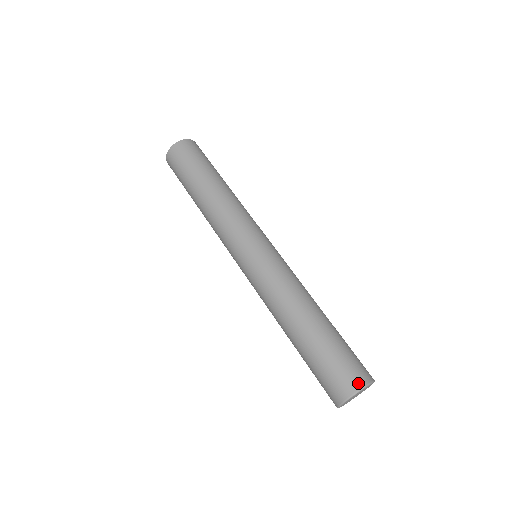
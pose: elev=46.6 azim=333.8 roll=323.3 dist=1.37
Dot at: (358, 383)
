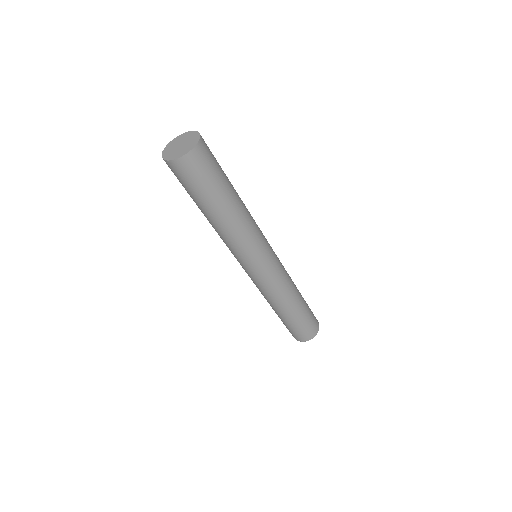
Dot at: (317, 329)
